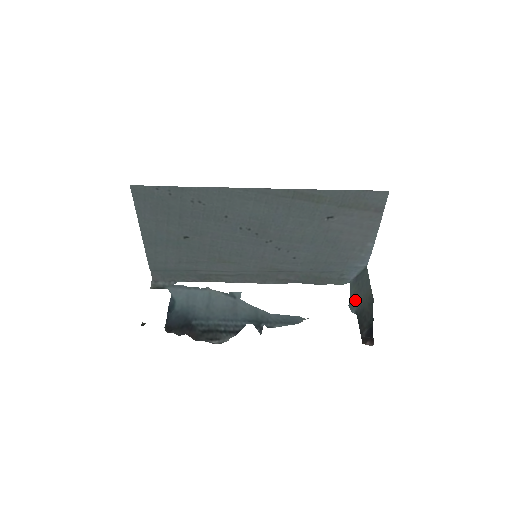
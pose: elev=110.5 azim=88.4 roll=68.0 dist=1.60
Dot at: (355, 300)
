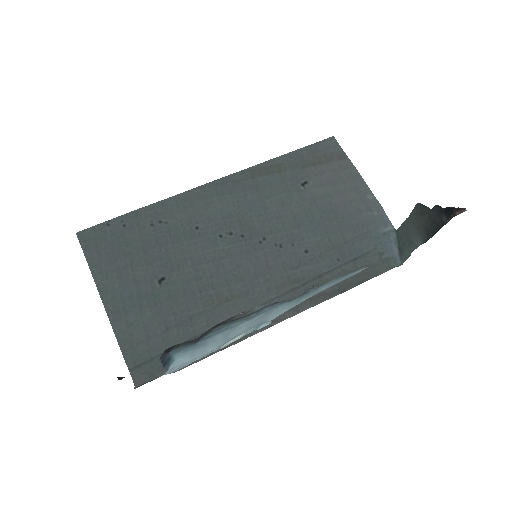
Dot at: (413, 243)
